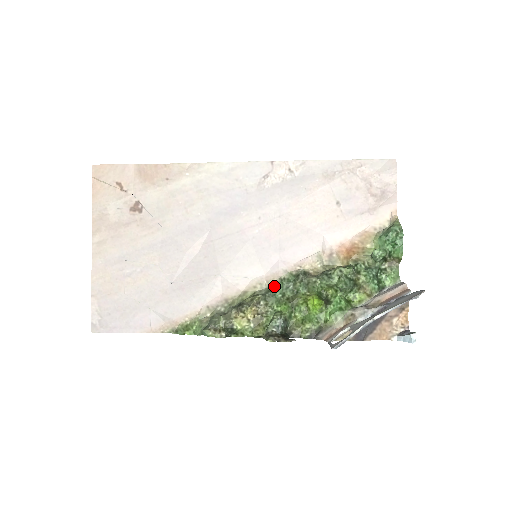
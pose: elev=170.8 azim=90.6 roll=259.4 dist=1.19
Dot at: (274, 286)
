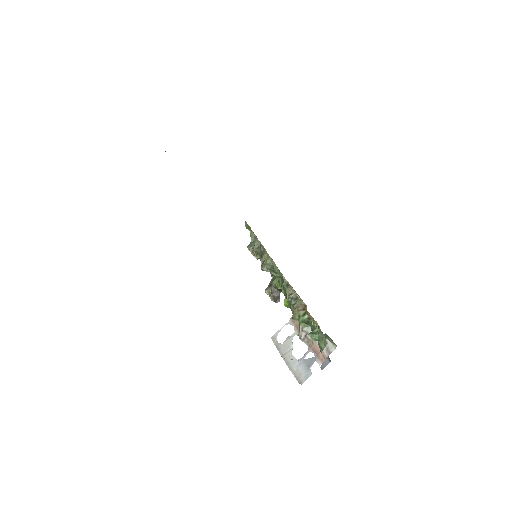
Dot at: (276, 268)
